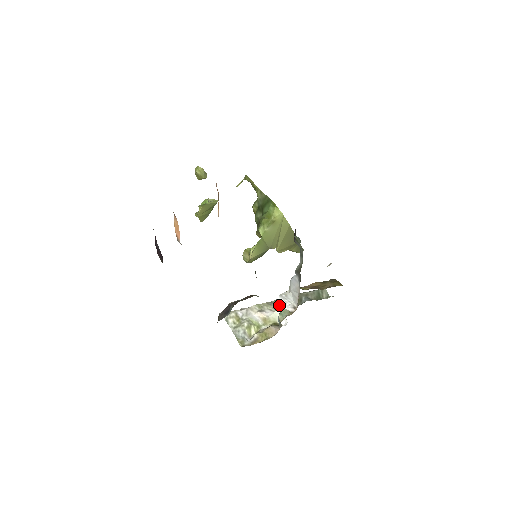
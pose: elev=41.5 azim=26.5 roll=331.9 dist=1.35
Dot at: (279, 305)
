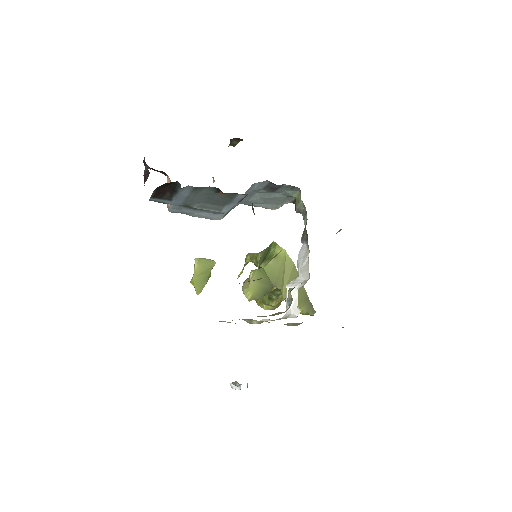
Dot at: occluded
